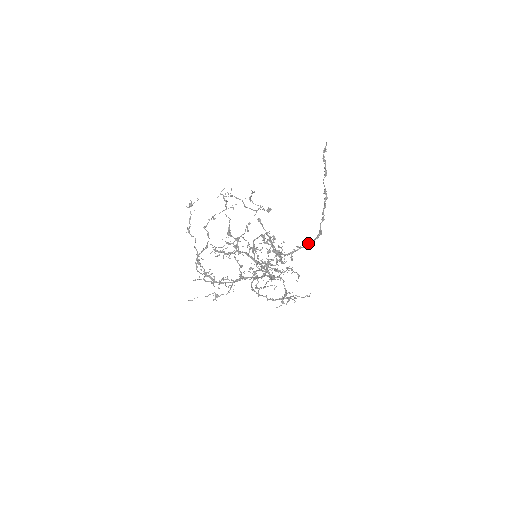
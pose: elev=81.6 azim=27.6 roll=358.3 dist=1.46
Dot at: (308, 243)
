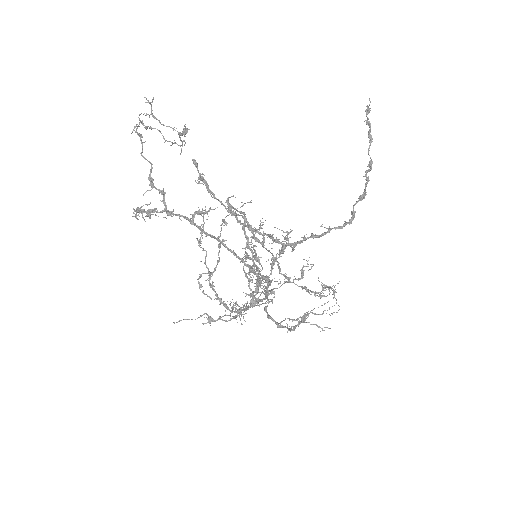
Dot at: (330, 230)
